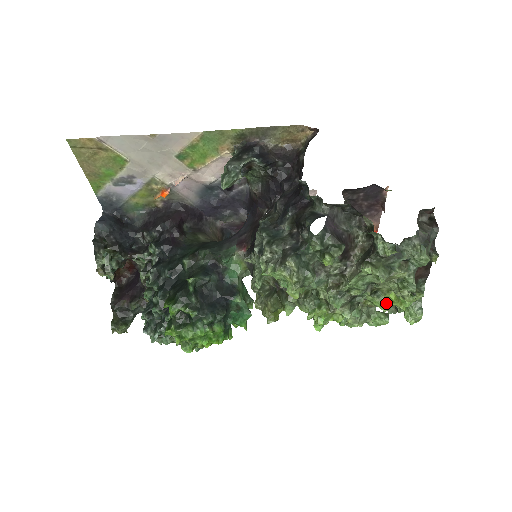
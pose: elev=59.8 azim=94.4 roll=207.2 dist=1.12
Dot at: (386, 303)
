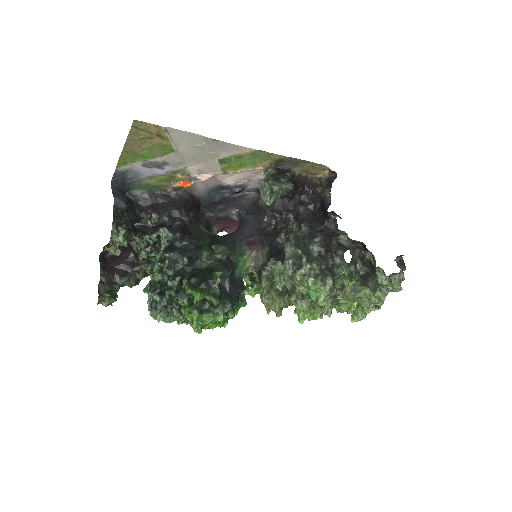
Dot at: (349, 308)
